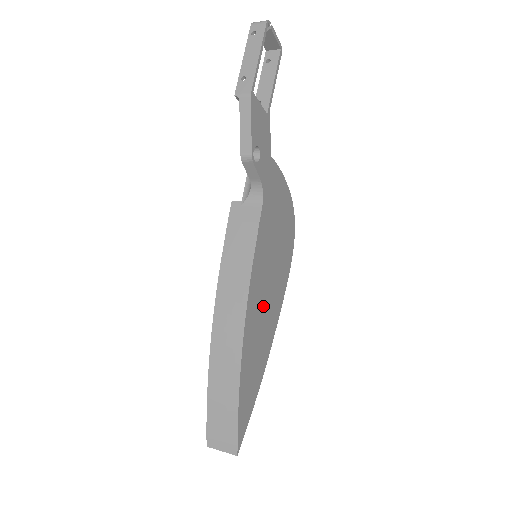
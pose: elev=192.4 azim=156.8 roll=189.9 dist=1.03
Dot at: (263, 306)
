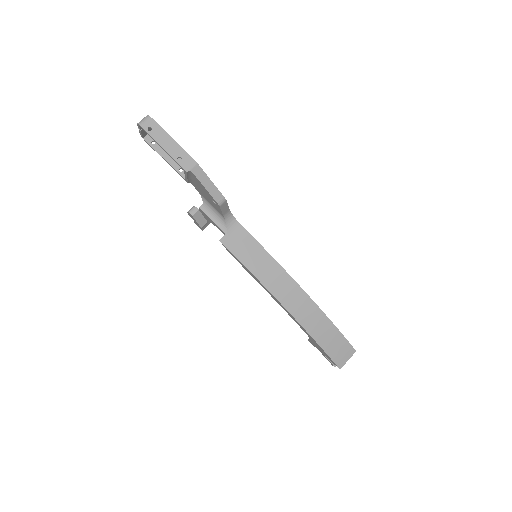
Dot at: occluded
